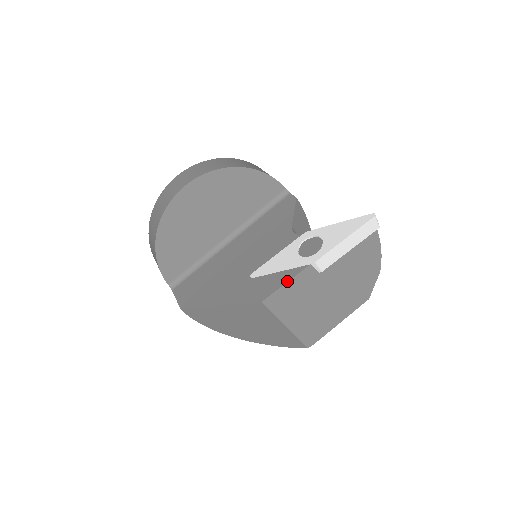
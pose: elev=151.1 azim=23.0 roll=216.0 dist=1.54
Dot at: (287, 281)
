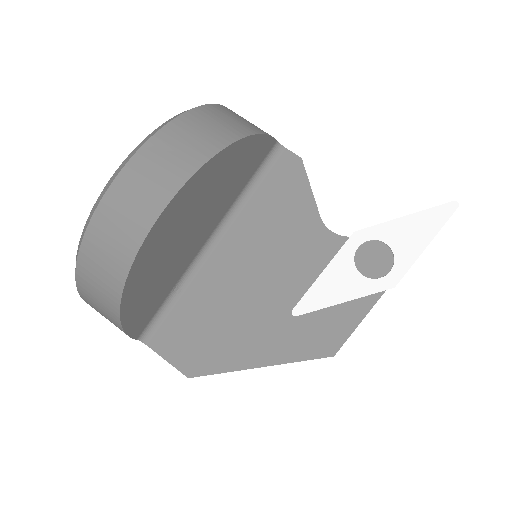
Dot at: (361, 320)
